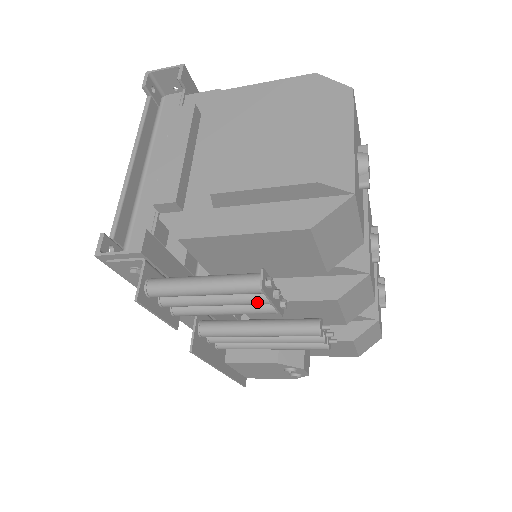
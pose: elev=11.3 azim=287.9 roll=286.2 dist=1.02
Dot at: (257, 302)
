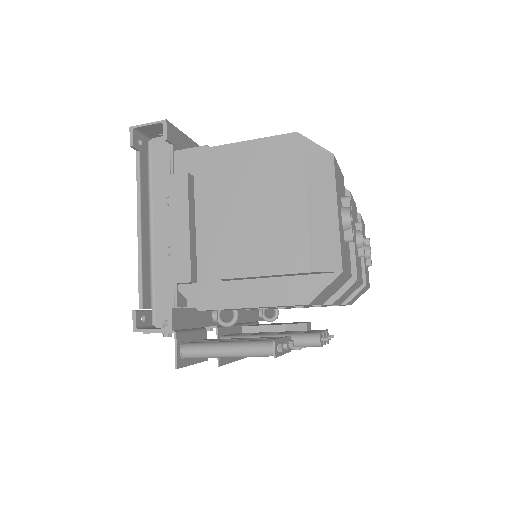
Dot at: occluded
